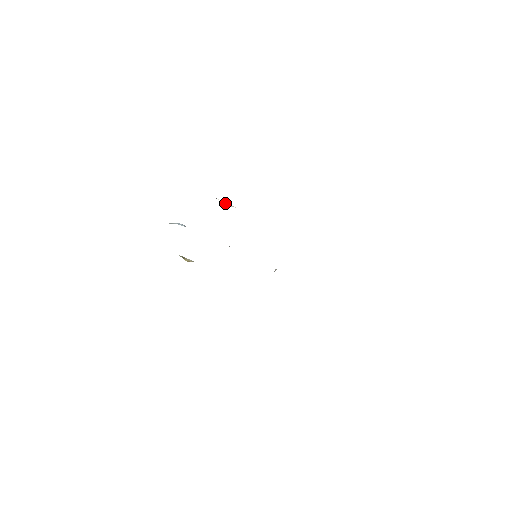
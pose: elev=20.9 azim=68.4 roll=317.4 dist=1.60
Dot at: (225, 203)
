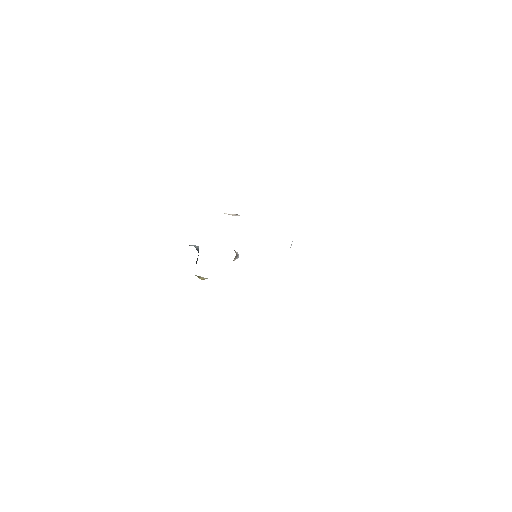
Dot at: occluded
